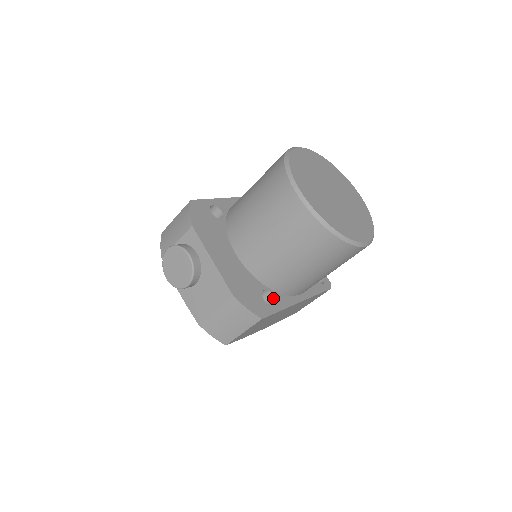
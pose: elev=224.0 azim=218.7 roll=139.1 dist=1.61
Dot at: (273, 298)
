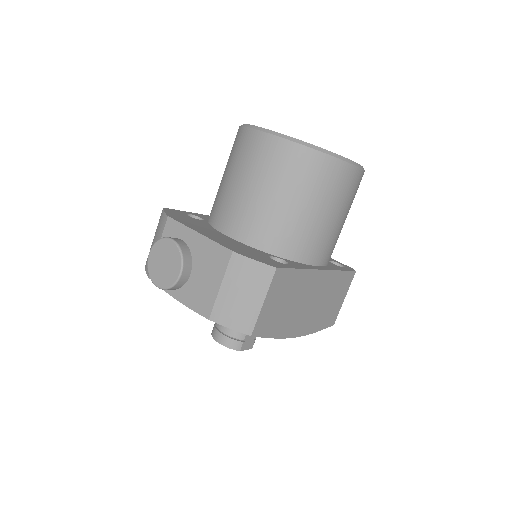
Dot at: (285, 263)
